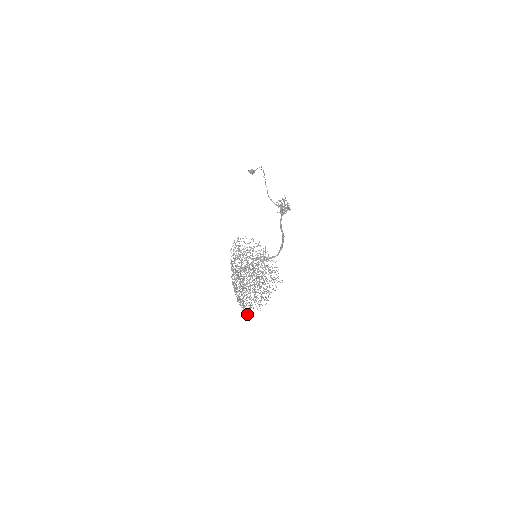
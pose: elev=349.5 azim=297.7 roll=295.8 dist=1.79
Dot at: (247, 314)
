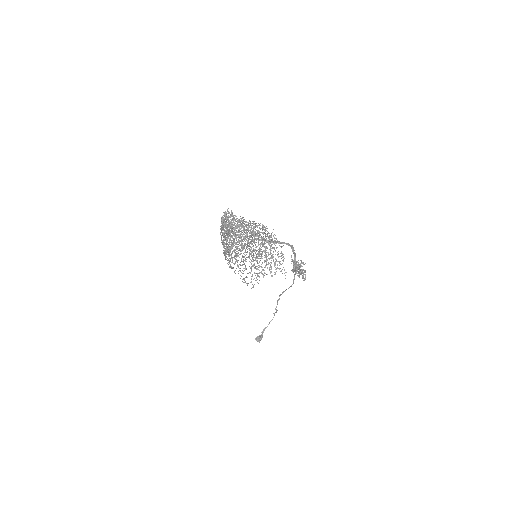
Dot at: (226, 252)
